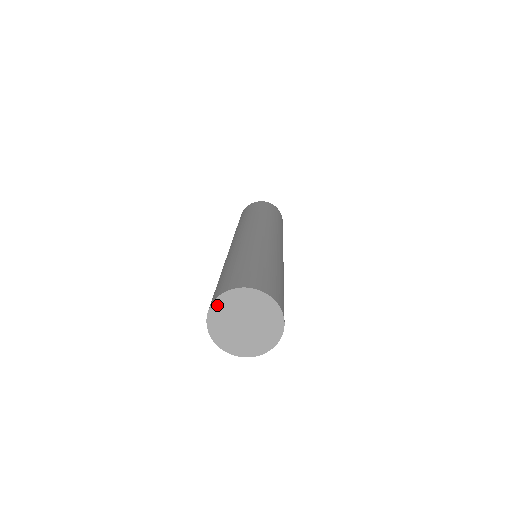
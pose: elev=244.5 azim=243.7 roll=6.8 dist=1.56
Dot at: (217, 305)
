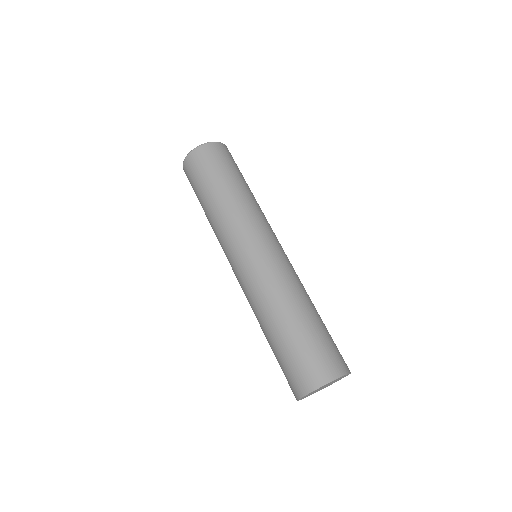
Dot at: occluded
